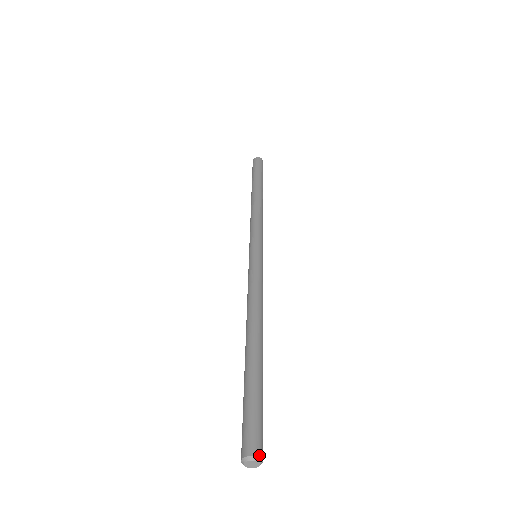
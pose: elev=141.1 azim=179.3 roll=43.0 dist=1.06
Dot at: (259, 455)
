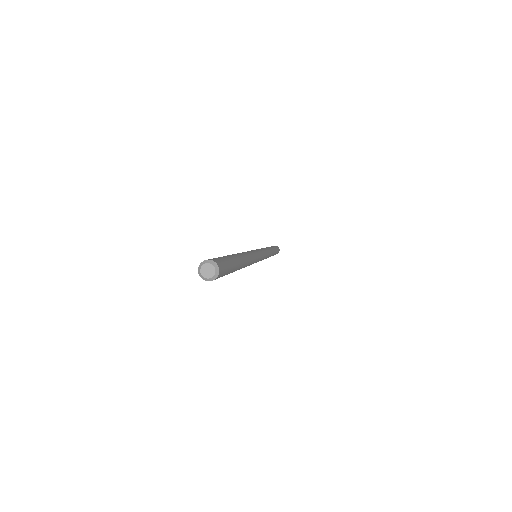
Dot at: (220, 269)
